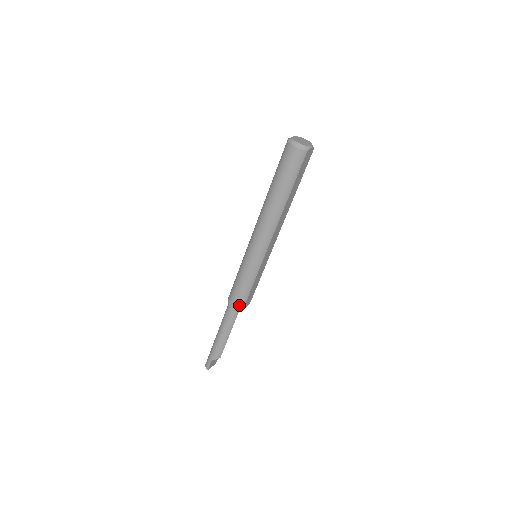
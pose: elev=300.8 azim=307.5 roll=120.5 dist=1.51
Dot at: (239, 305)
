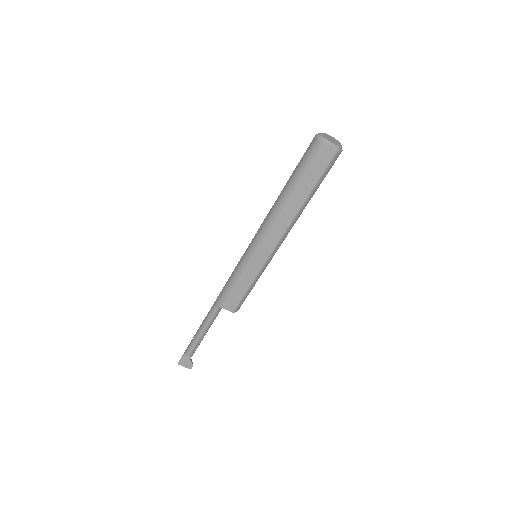
Dot at: (220, 299)
